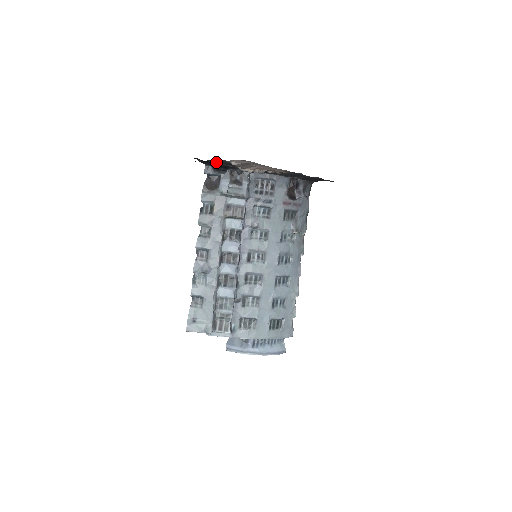
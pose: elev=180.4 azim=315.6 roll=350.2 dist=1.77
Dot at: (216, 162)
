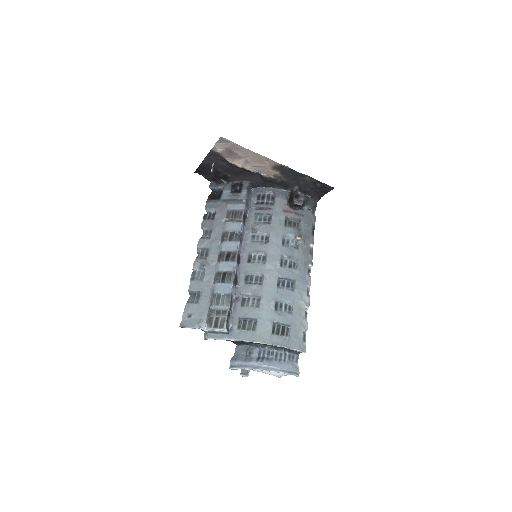
Dot at: (211, 163)
